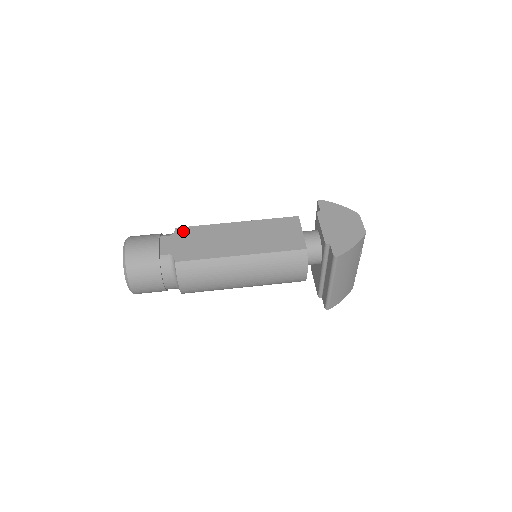
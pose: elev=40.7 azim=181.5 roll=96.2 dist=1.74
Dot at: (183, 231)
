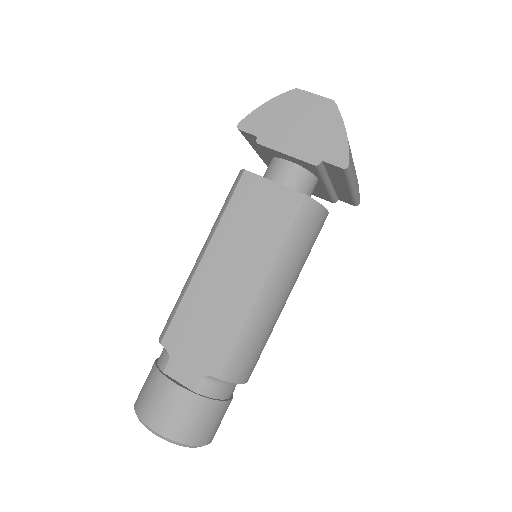
Dot at: (172, 338)
